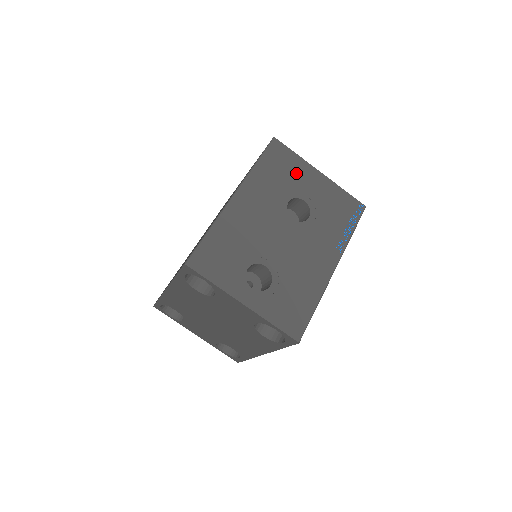
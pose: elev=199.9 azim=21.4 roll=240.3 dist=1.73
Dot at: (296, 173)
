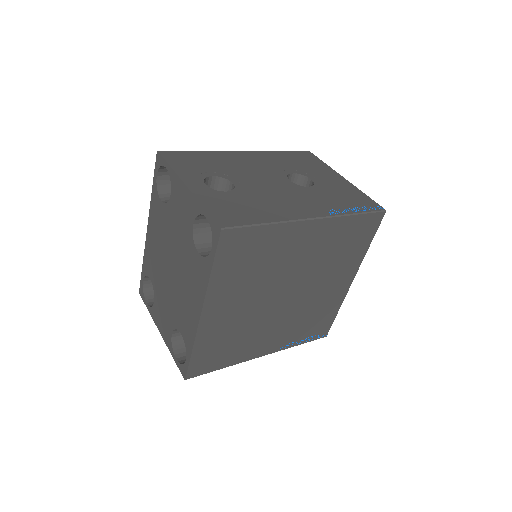
Dot at: (315, 168)
